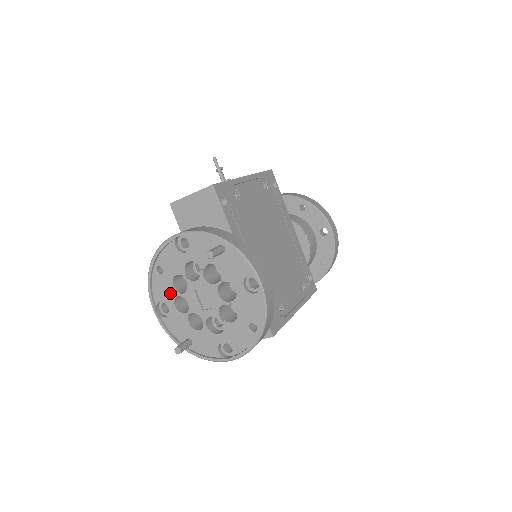
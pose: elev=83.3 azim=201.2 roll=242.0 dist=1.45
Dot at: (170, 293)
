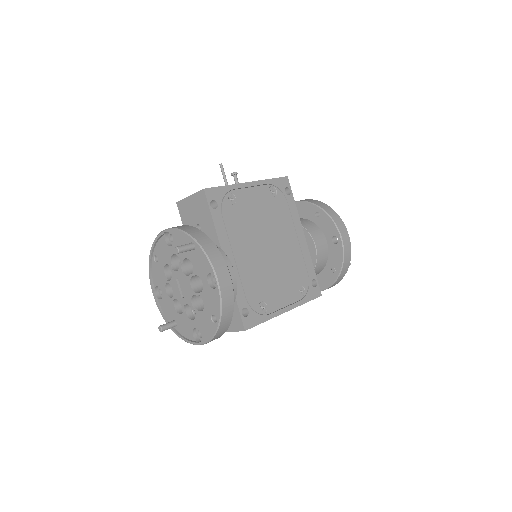
Dot at: (163, 279)
